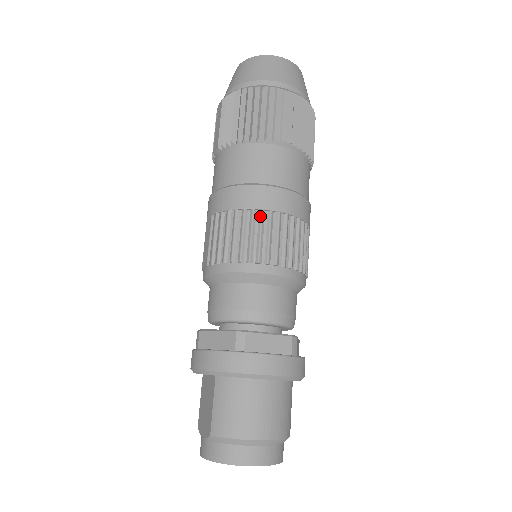
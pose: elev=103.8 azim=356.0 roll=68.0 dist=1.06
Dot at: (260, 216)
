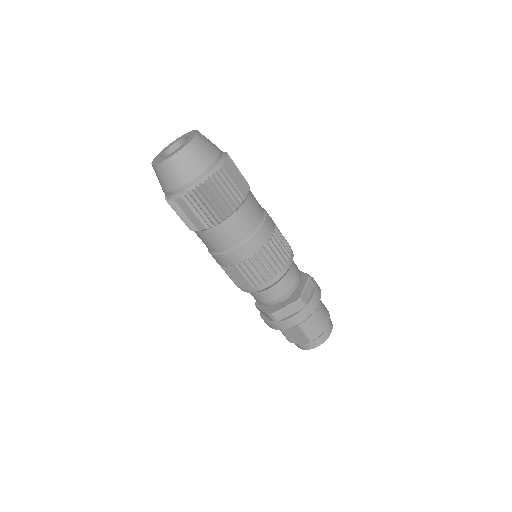
Dot at: (268, 247)
